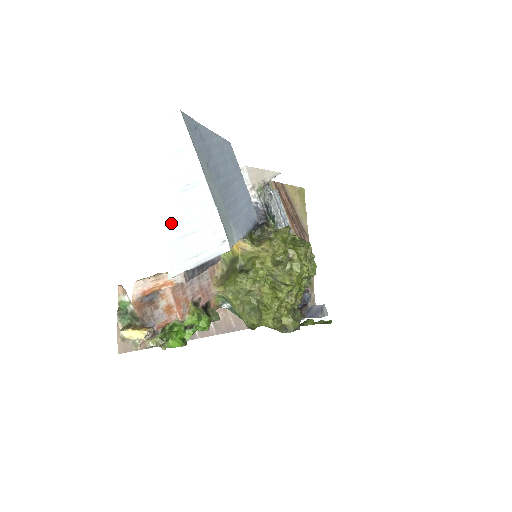
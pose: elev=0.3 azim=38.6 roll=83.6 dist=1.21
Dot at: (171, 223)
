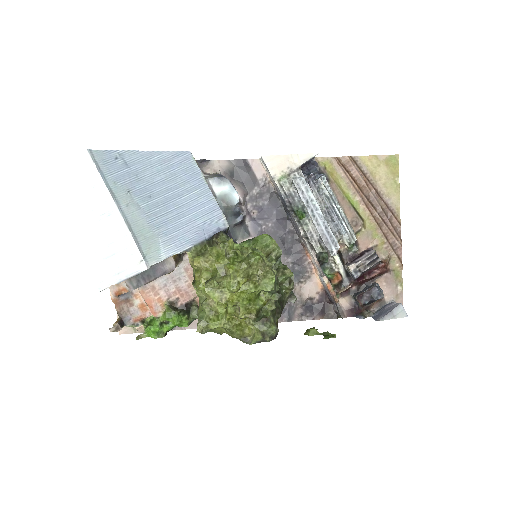
Dot at: (95, 247)
